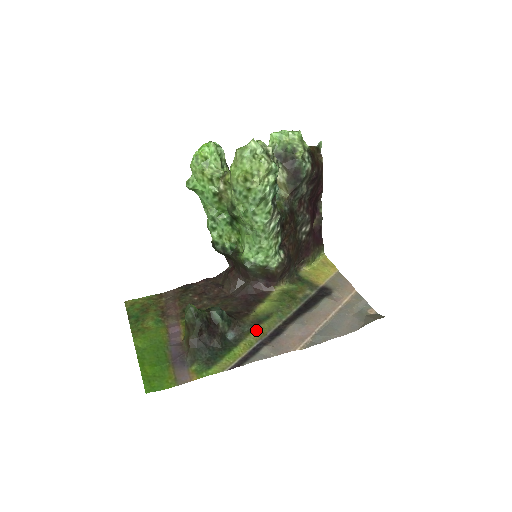
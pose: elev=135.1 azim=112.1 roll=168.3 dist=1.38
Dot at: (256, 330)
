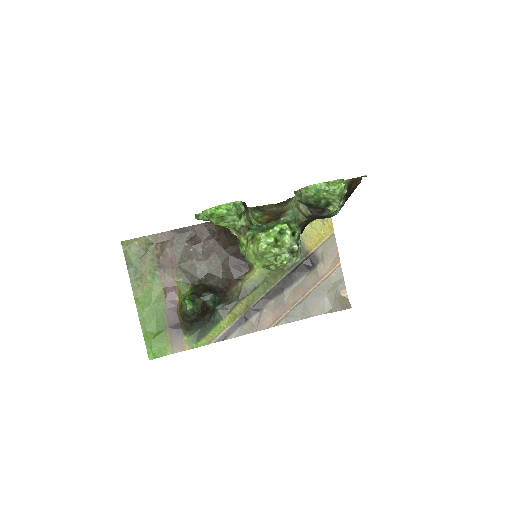
Dot at: (242, 303)
